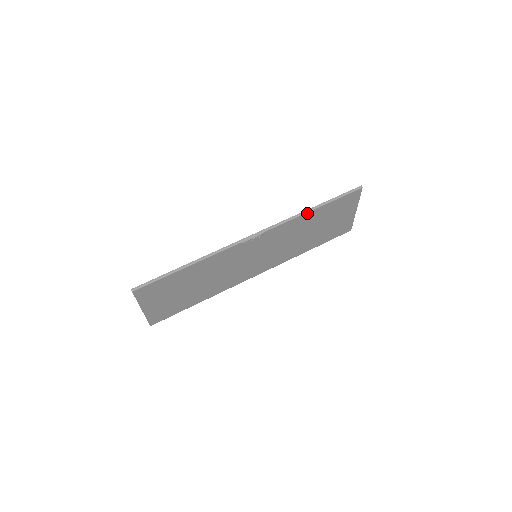
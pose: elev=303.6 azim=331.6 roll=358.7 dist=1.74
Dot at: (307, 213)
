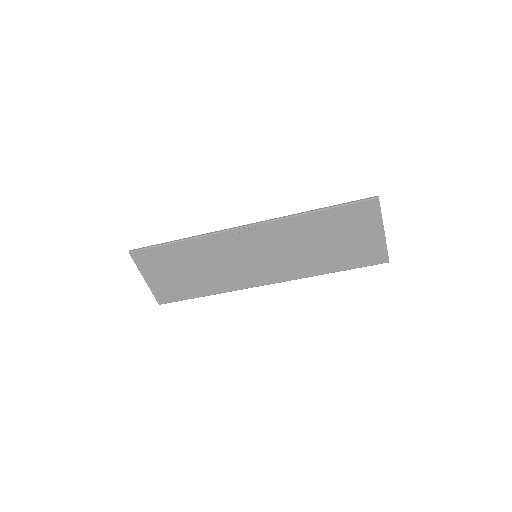
Dot at: (305, 215)
